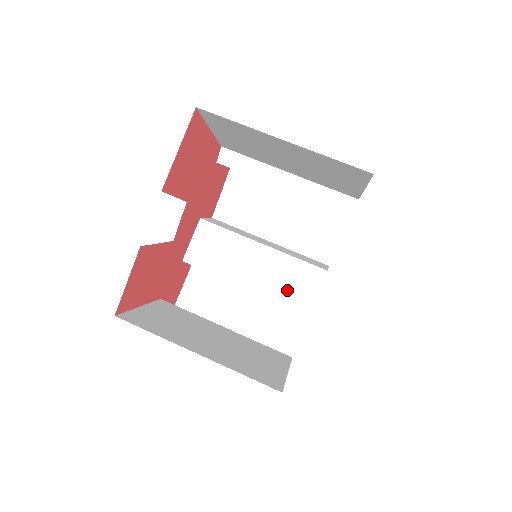
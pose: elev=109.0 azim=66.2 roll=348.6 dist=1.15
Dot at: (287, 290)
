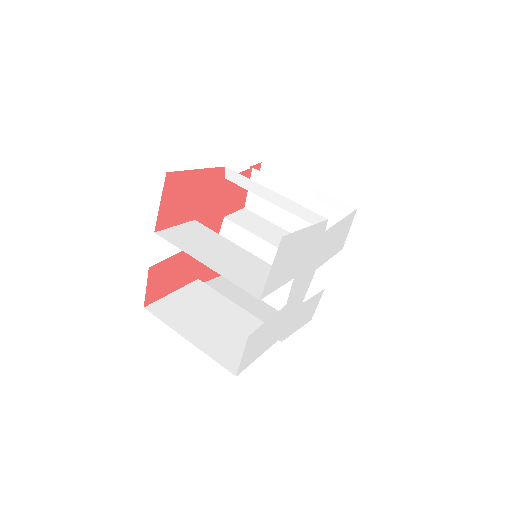
Dot at: occluded
